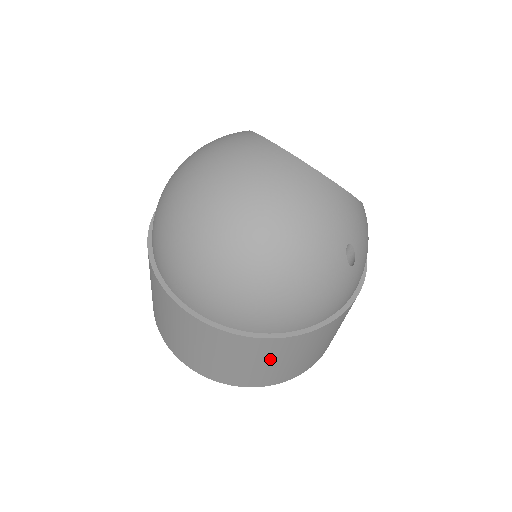
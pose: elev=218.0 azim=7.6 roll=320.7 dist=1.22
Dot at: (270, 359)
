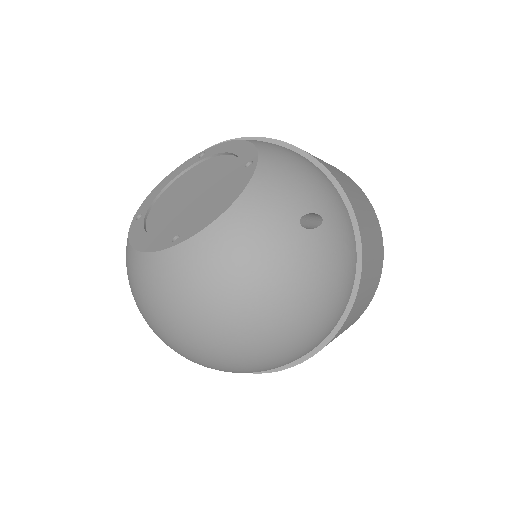
Dot at: (361, 303)
